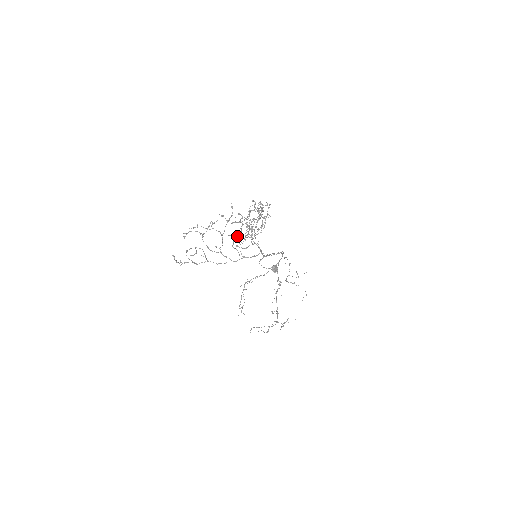
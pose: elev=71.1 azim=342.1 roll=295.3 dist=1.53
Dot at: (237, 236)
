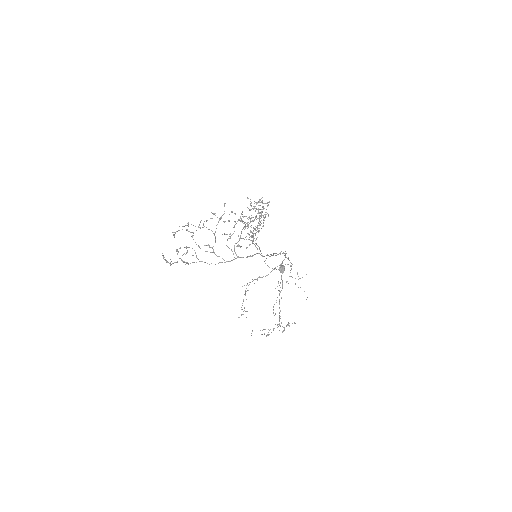
Dot at: (238, 235)
